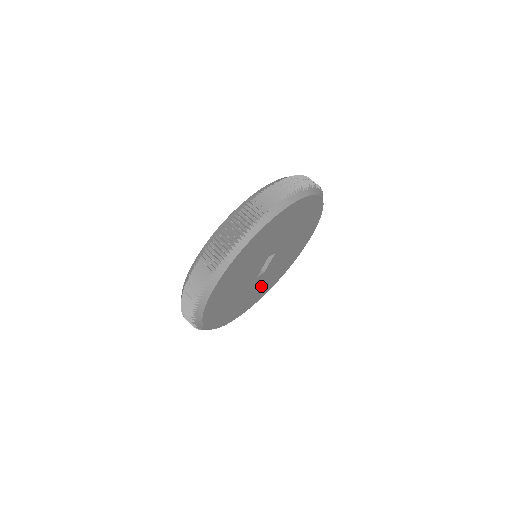
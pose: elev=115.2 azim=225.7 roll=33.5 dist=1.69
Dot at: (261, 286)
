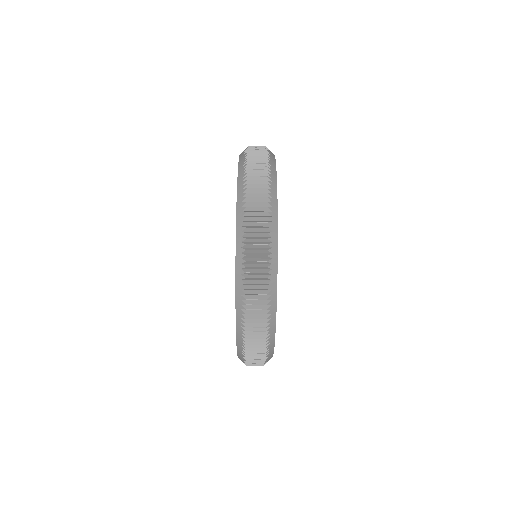
Dot at: occluded
